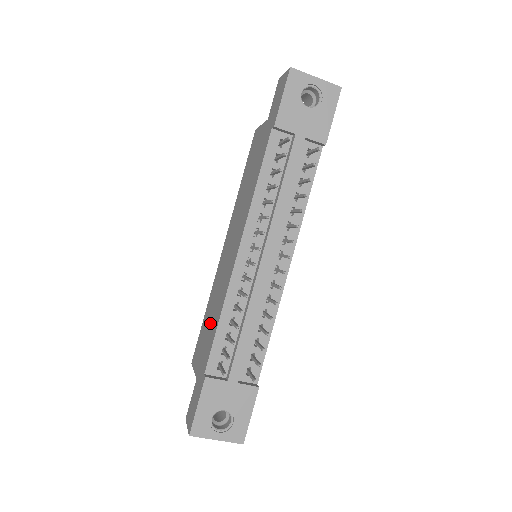
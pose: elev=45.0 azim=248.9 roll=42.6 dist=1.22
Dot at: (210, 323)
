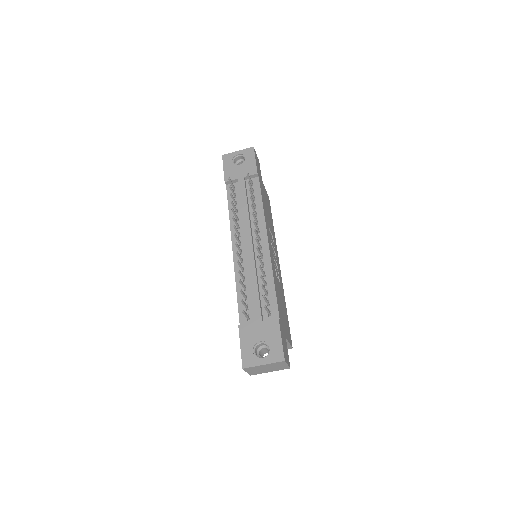
Dot at: occluded
